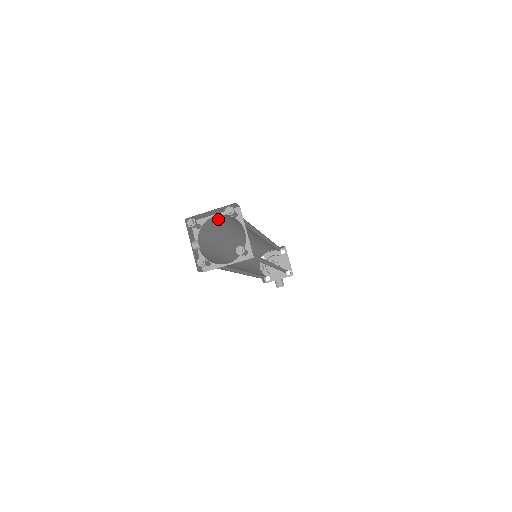
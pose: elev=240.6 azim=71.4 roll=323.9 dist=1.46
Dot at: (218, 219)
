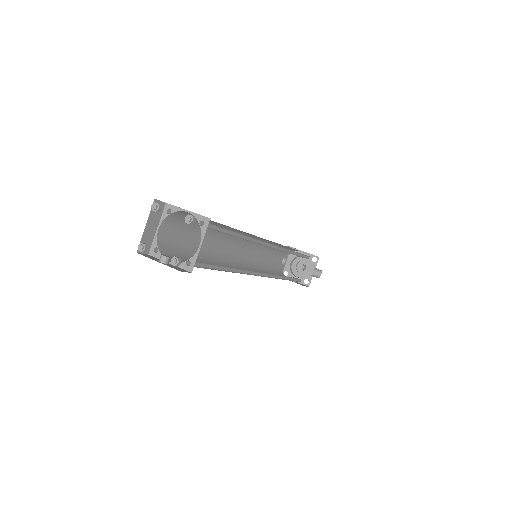
Dot at: (168, 234)
